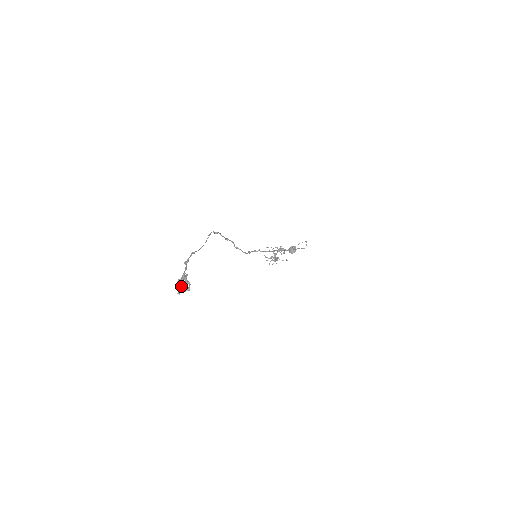
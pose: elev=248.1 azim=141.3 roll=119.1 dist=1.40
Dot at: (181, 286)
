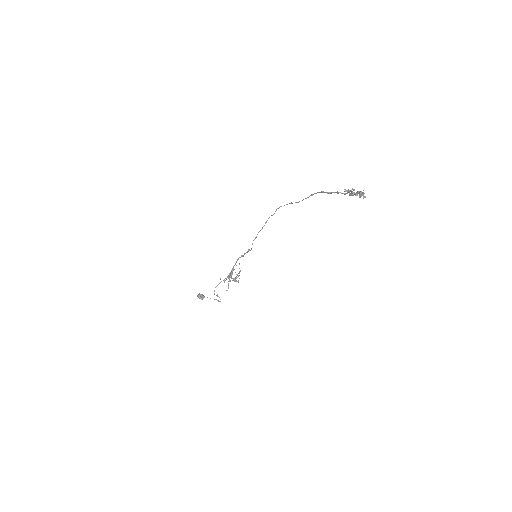
Dot at: (359, 191)
